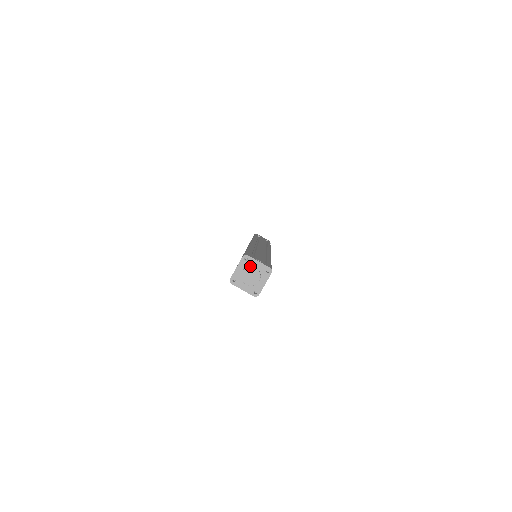
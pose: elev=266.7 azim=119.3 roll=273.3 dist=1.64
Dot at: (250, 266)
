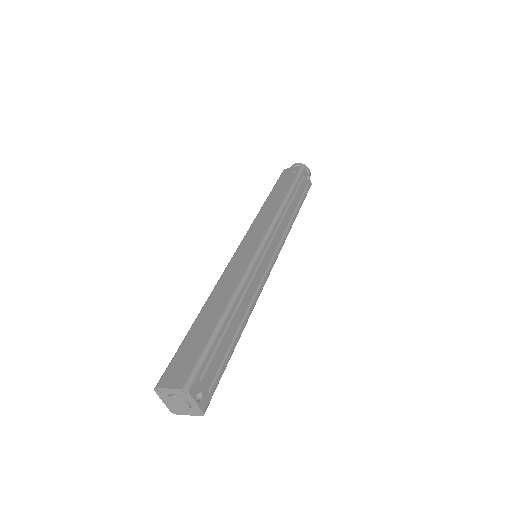
Dot at: (183, 400)
